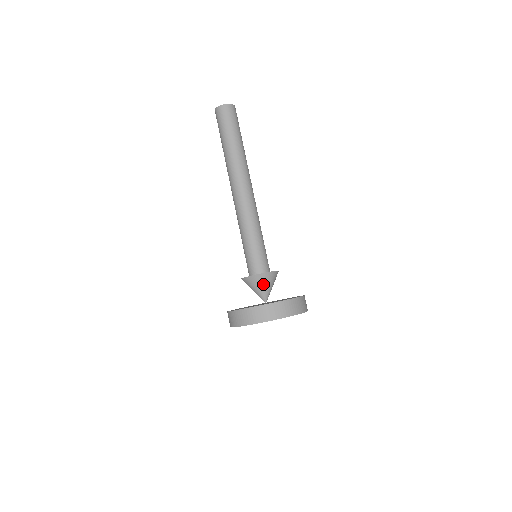
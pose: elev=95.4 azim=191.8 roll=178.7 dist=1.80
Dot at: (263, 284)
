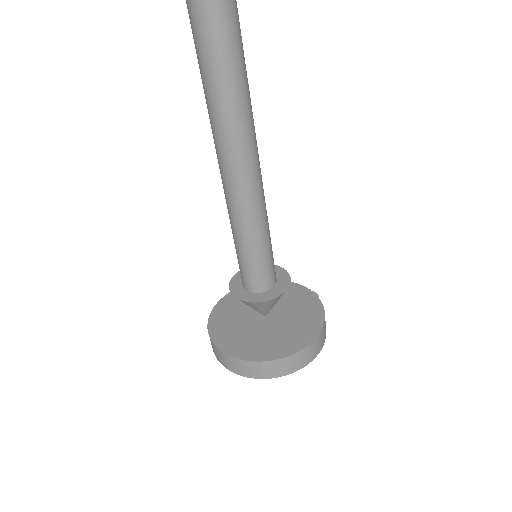
Dot at: (255, 307)
